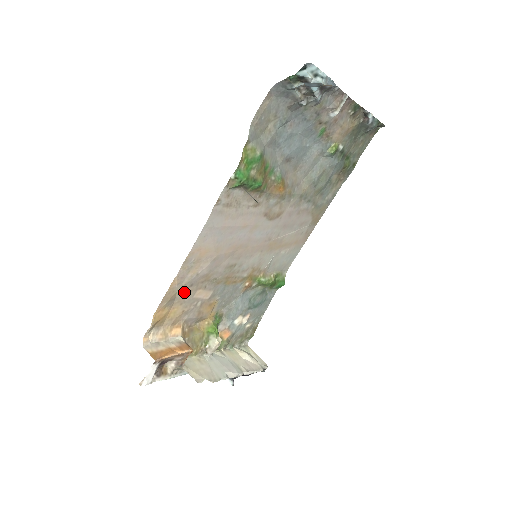
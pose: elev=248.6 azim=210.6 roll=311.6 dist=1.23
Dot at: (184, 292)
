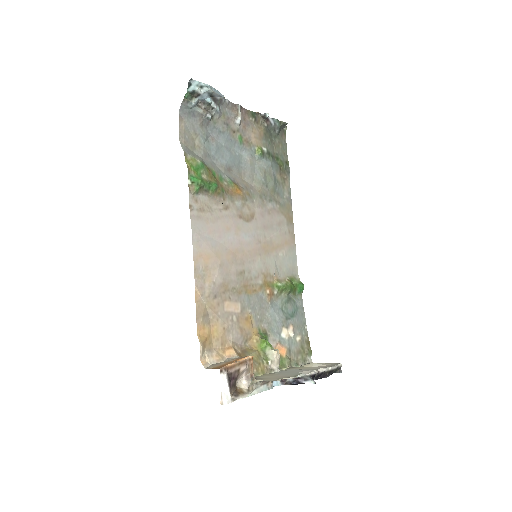
Dot at: (212, 305)
